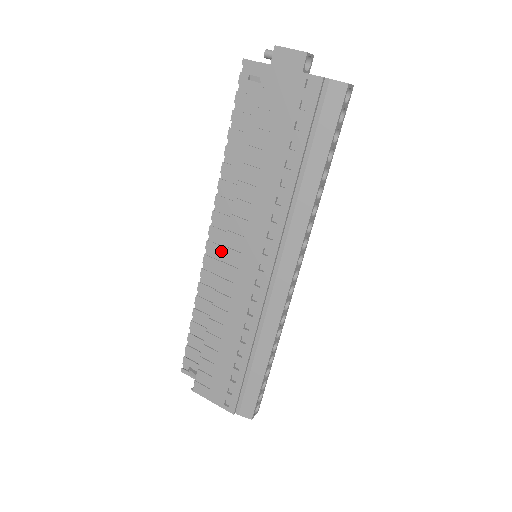
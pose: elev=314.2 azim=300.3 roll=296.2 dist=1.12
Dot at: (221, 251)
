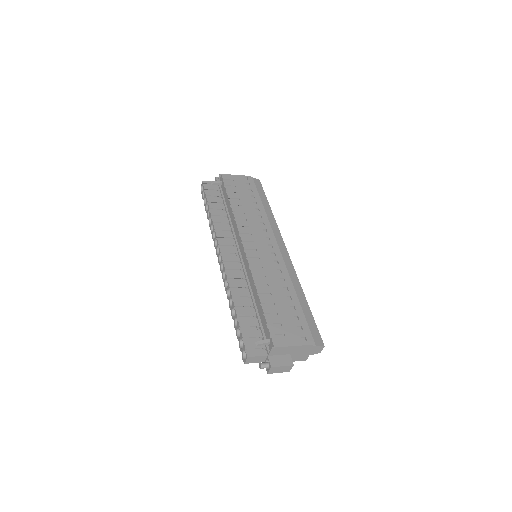
Dot at: (234, 258)
